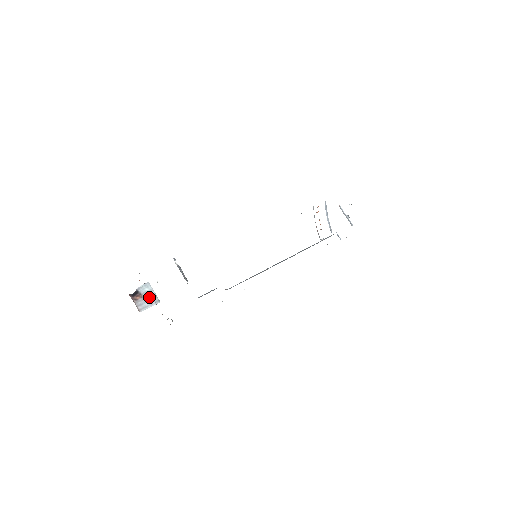
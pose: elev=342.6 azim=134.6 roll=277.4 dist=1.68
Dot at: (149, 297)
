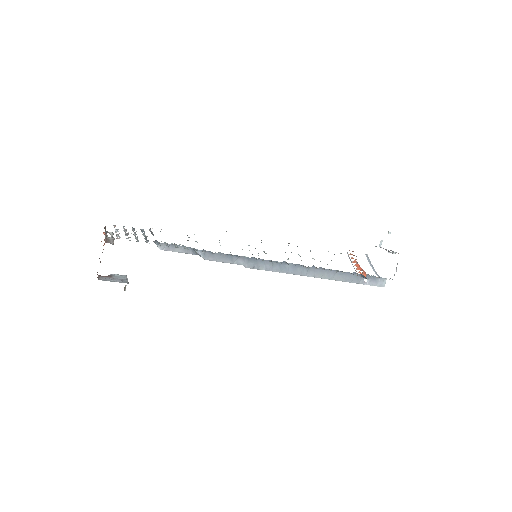
Dot at: (118, 279)
